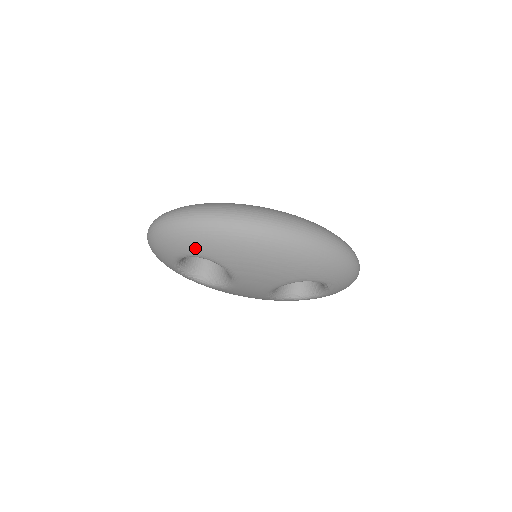
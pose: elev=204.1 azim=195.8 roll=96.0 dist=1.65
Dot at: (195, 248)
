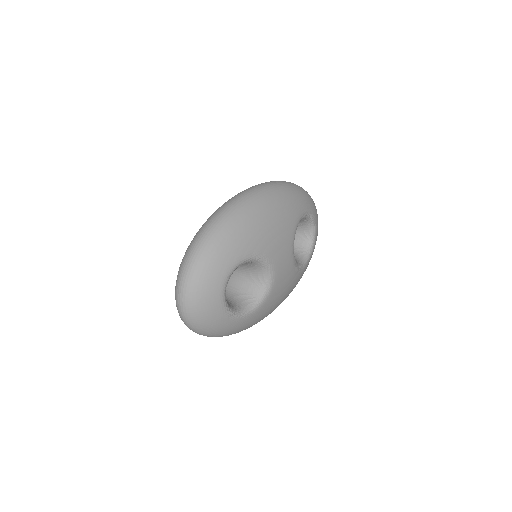
Dot at: (226, 261)
